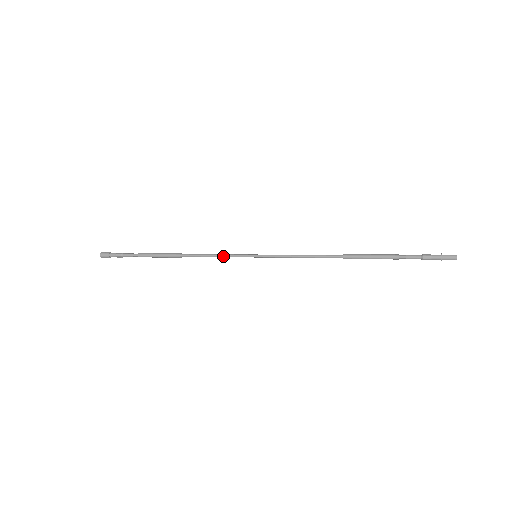
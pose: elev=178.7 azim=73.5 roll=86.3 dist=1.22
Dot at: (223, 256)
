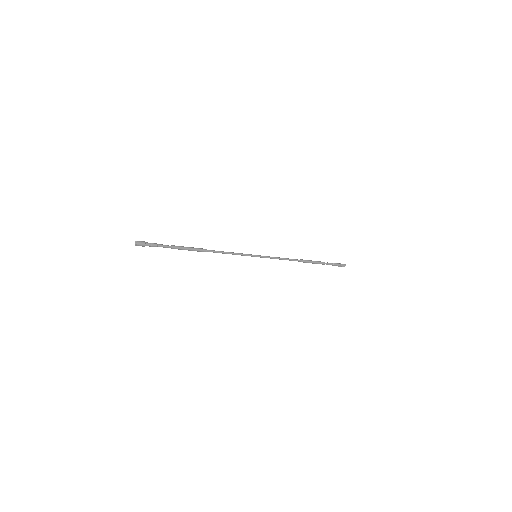
Dot at: (236, 253)
